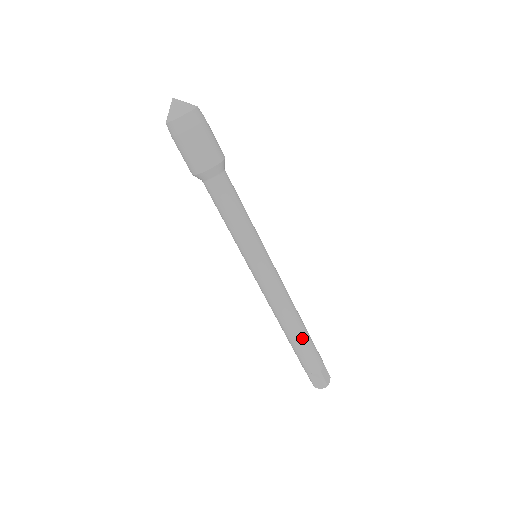
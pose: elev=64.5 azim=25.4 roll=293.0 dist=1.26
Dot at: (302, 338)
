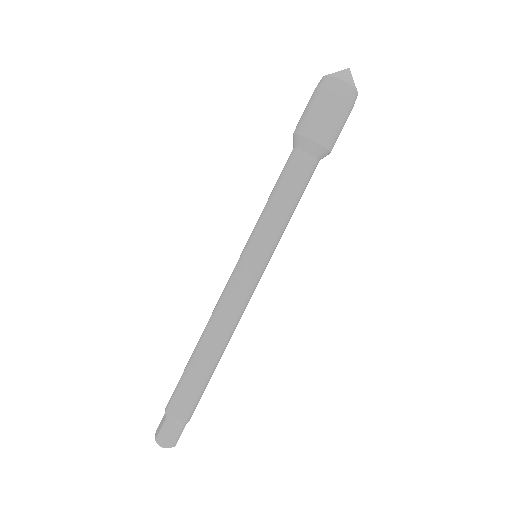
Dot at: (211, 373)
